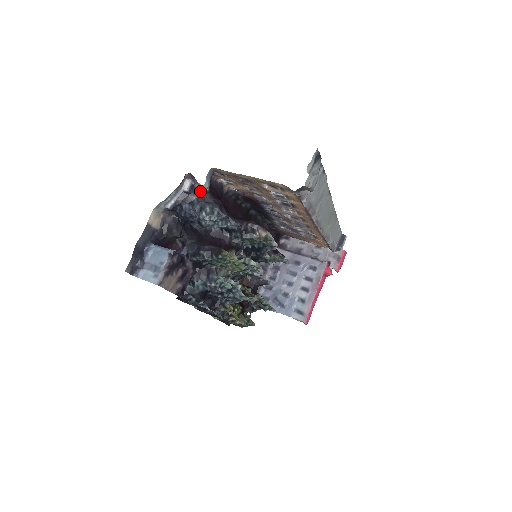
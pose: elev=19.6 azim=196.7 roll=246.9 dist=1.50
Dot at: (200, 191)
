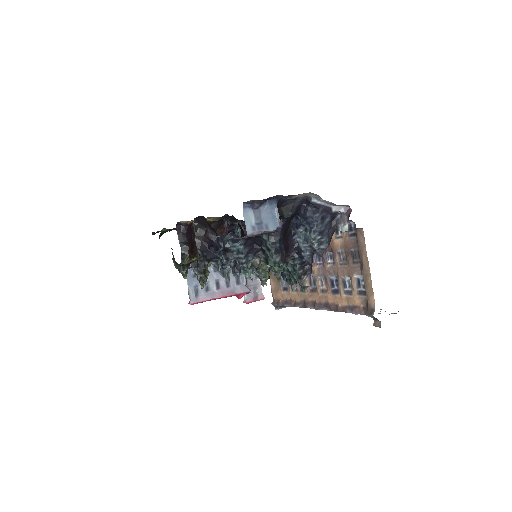
Dot at: (335, 221)
